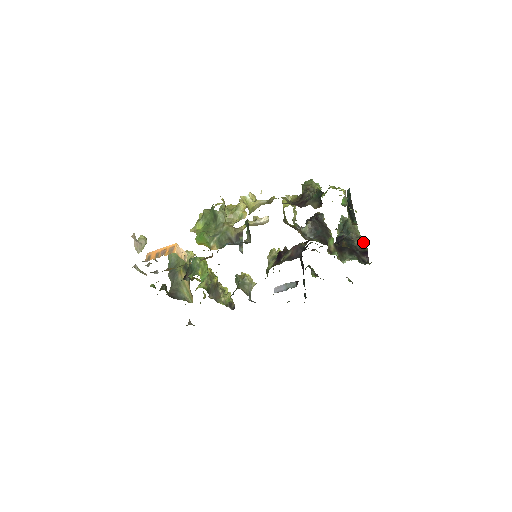
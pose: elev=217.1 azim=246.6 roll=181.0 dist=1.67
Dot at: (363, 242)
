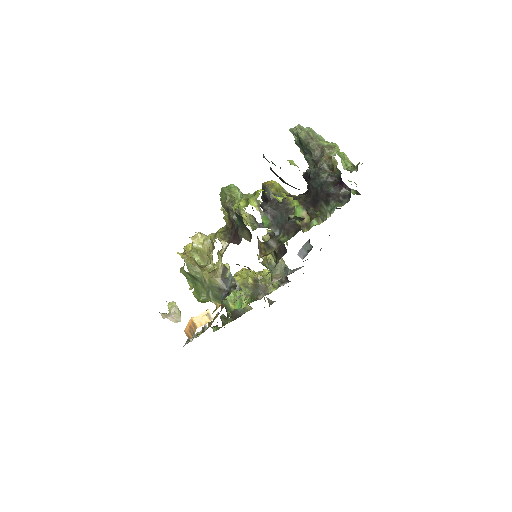
Dot at: (331, 159)
